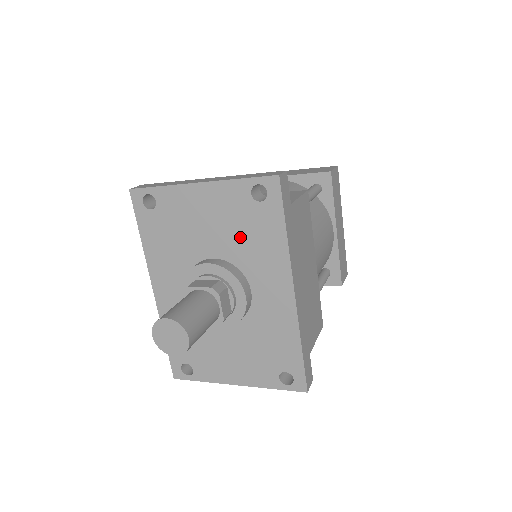
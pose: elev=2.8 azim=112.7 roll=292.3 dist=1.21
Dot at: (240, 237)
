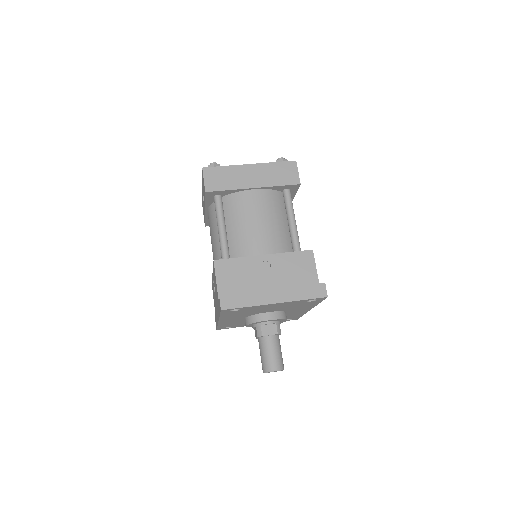
Dot at: (291, 307)
